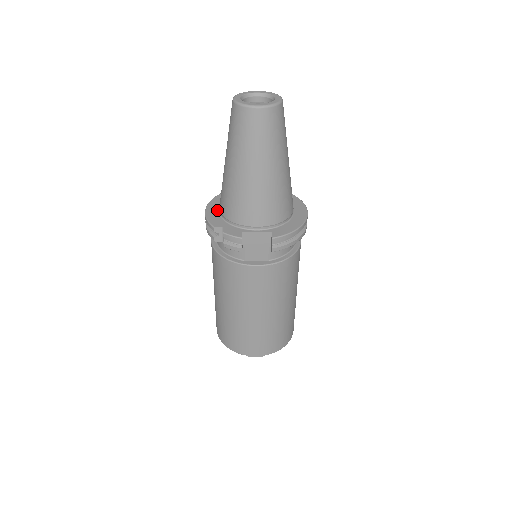
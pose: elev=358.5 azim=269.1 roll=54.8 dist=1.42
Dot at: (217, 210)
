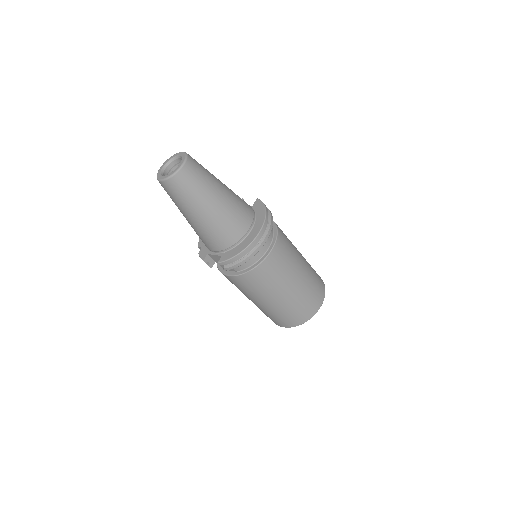
Dot at: occluded
